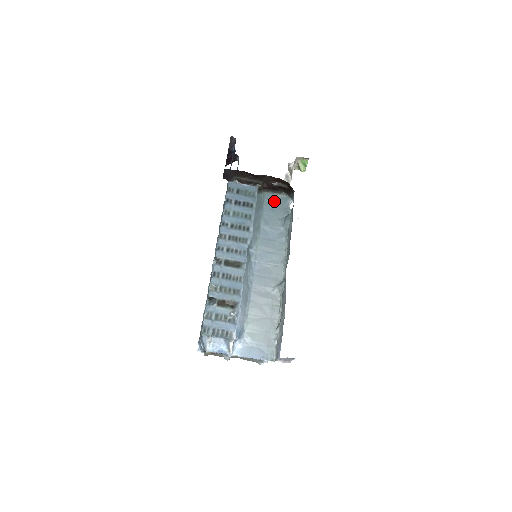
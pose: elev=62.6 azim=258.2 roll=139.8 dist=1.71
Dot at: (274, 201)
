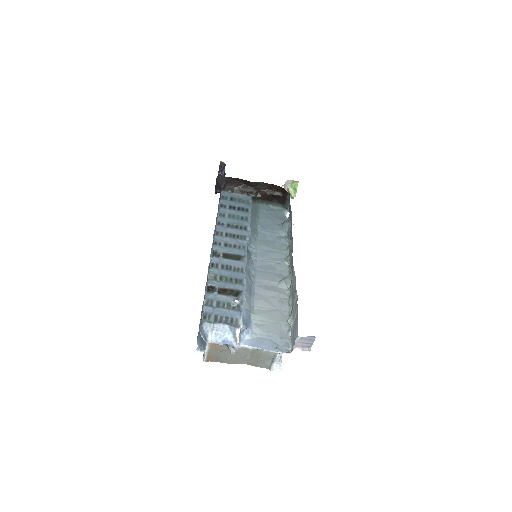
Dot at: (269, 211)
